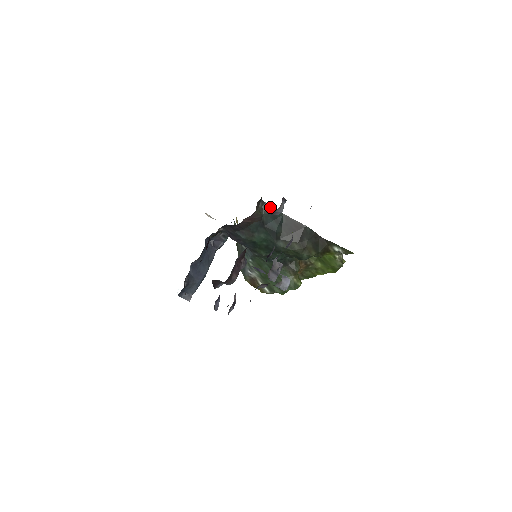
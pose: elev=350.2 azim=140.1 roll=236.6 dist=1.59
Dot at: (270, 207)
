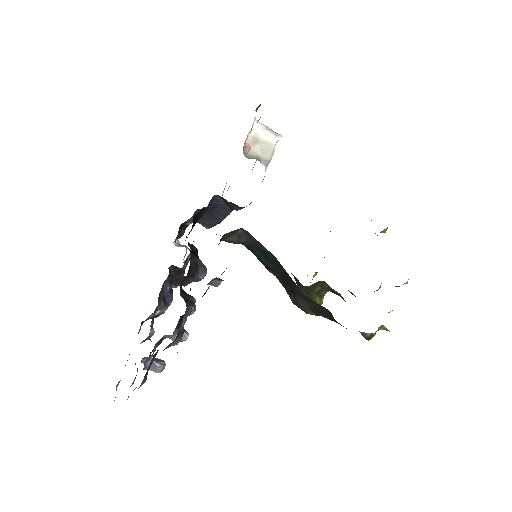
Dot at: (256, 240)
